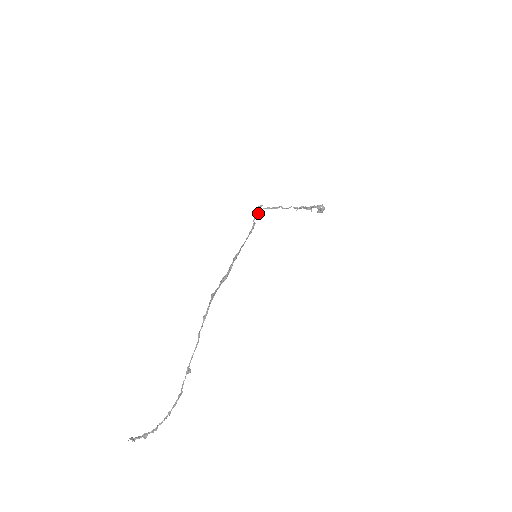
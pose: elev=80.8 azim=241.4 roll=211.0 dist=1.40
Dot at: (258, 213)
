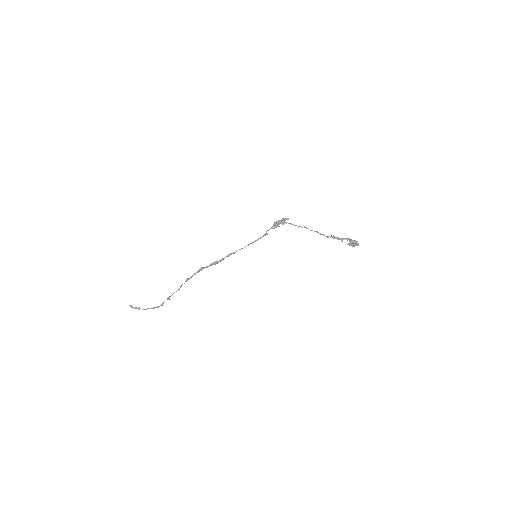
Dot at: (276, 226)
